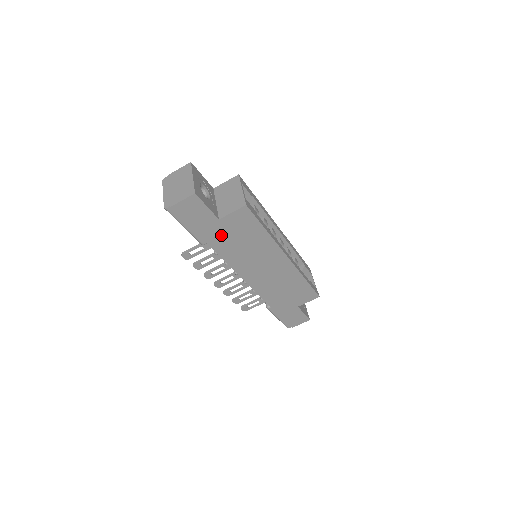
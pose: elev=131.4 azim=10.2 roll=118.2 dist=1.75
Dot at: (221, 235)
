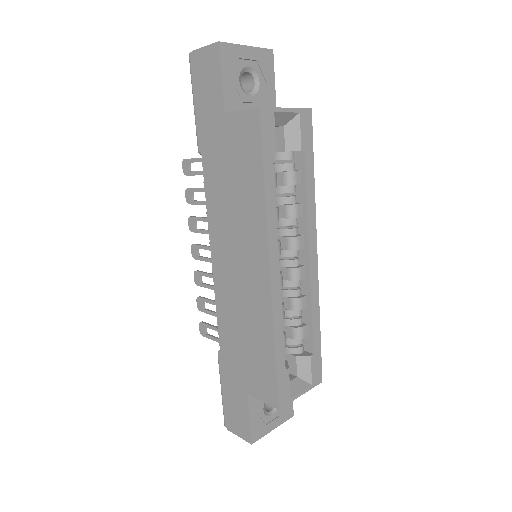
Dot at: (218, 147)
